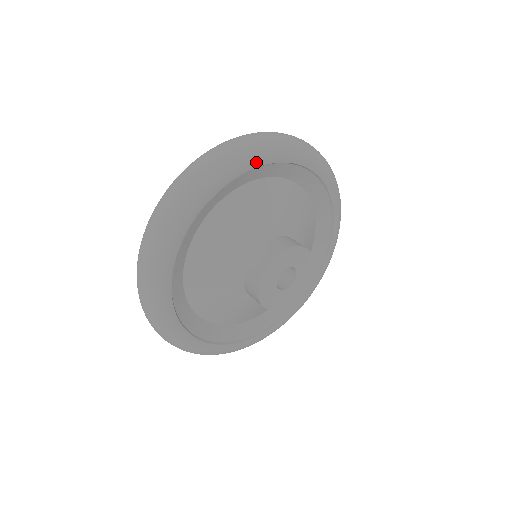
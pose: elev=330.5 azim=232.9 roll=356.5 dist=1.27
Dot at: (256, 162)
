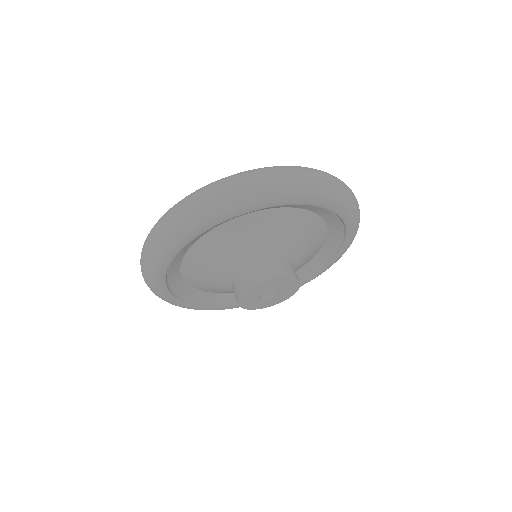
Dot at: (250, 208)
